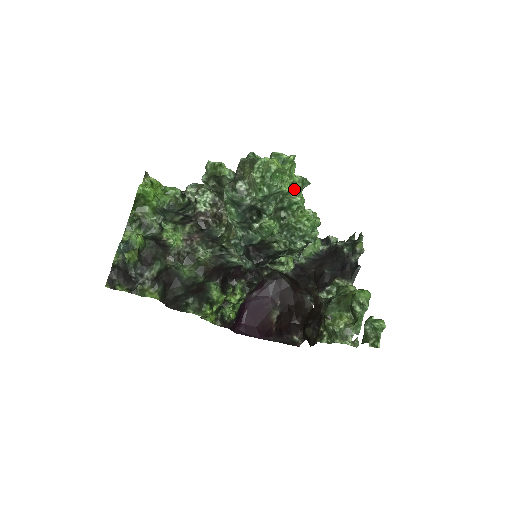
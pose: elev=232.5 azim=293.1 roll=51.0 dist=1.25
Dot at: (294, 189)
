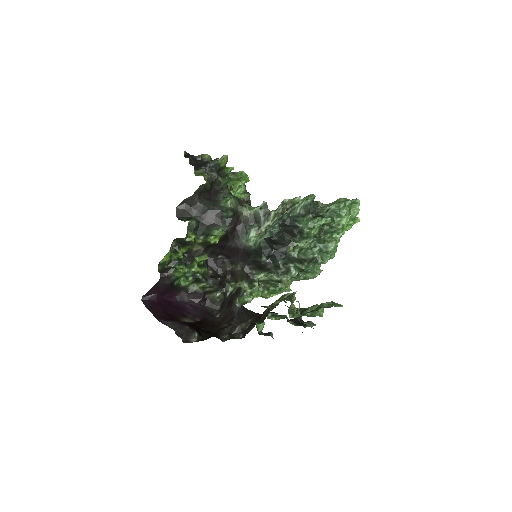
Dot at: occluded
